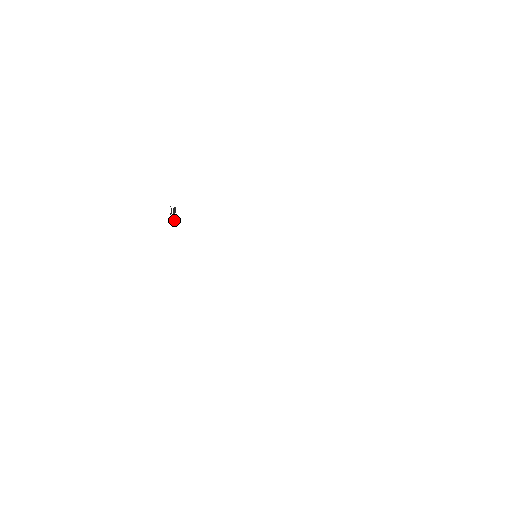
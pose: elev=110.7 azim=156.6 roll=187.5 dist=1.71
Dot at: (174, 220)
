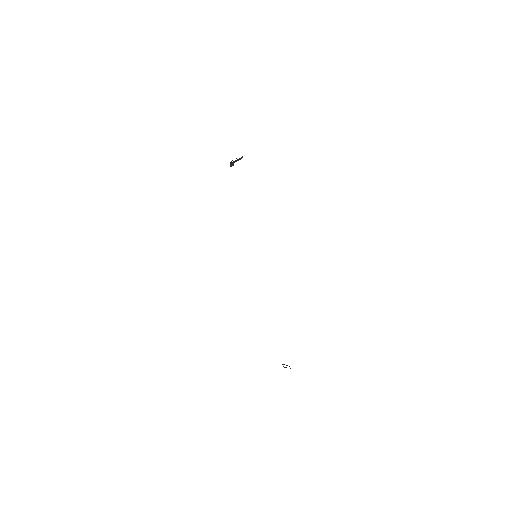
Dot at: (231, 166)
